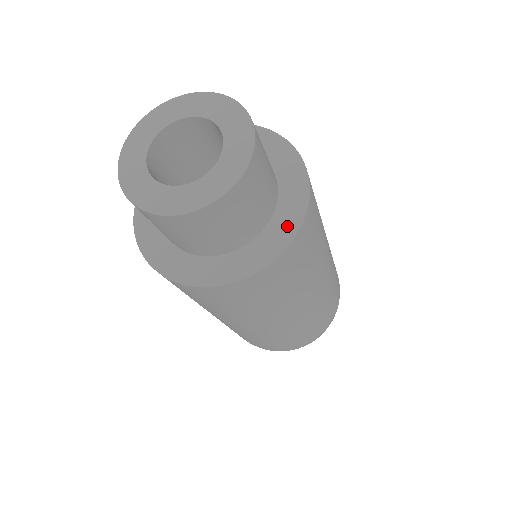
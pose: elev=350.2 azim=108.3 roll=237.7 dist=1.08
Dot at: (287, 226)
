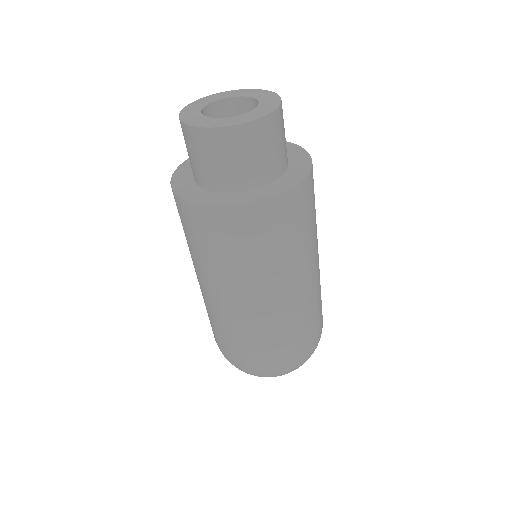
Dot at: (259, 196)
